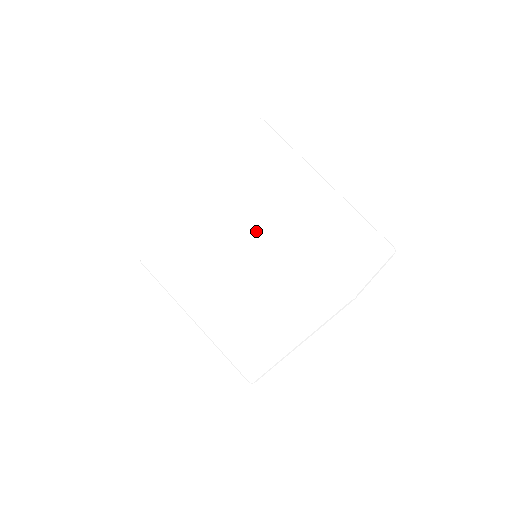
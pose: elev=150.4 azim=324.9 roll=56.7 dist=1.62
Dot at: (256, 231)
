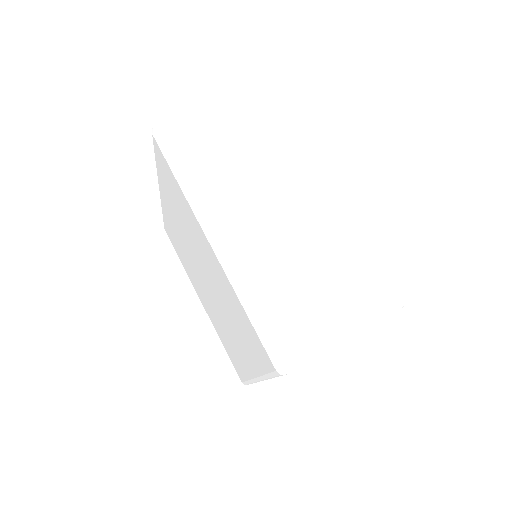
Dot at: (206, 251)
